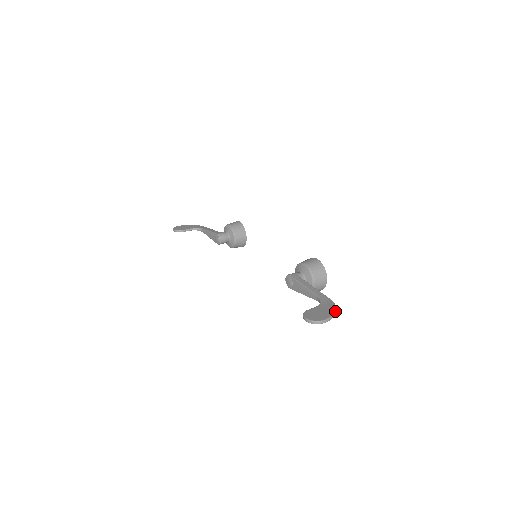
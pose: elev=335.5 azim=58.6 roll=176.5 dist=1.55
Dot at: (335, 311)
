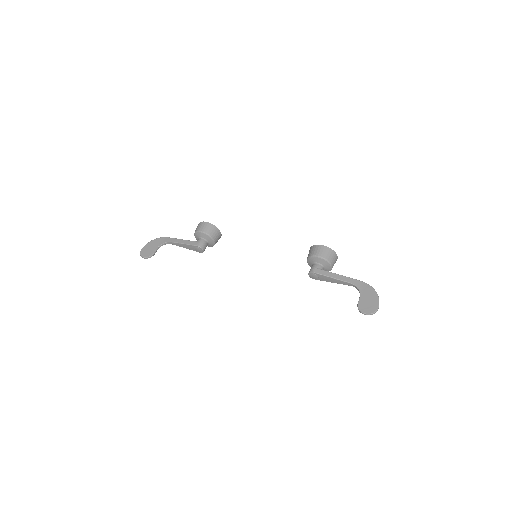
Dot at: (376, 293)
